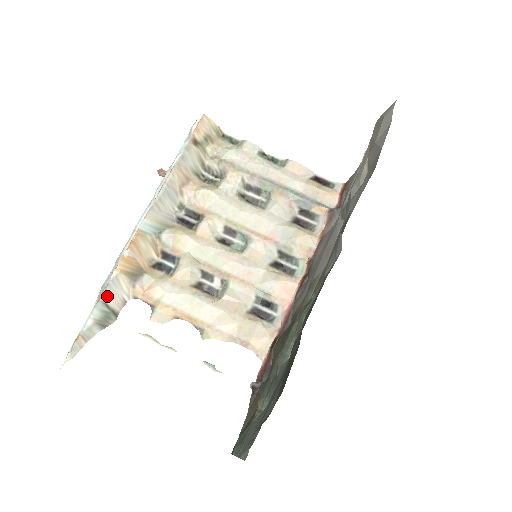
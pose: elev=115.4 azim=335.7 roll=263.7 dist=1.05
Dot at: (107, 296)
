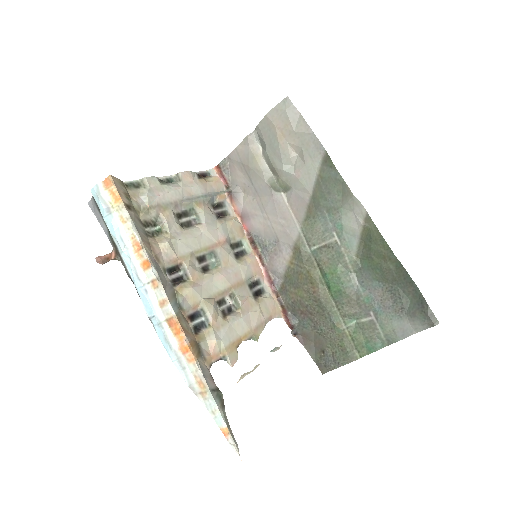
Dot at: (209, 384)
